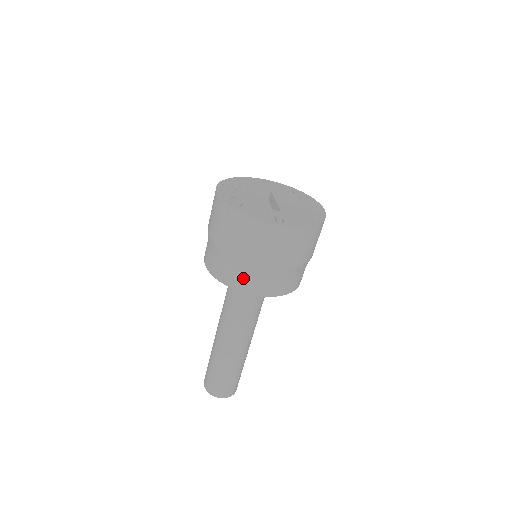
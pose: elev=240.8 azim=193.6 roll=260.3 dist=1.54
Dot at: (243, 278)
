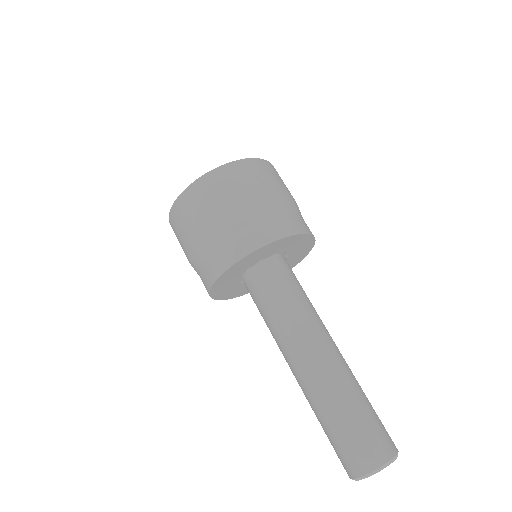
Dot at: (205, 268)
